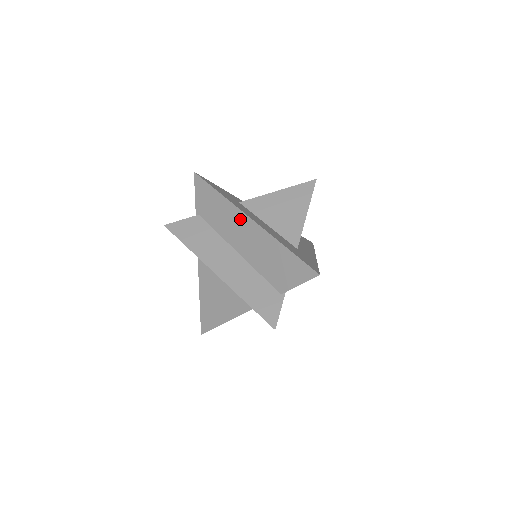
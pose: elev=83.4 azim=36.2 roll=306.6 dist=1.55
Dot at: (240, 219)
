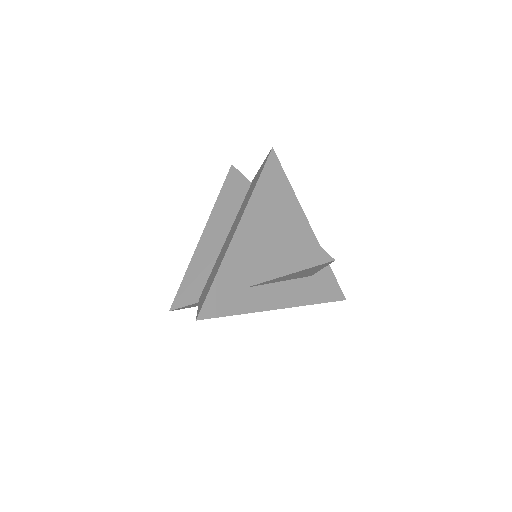
Dot at: (239, 220)
